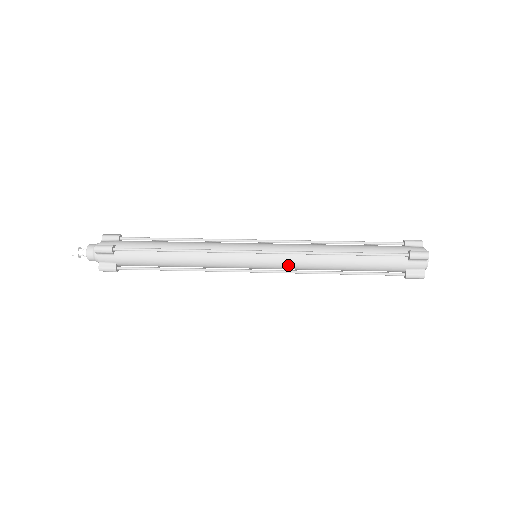
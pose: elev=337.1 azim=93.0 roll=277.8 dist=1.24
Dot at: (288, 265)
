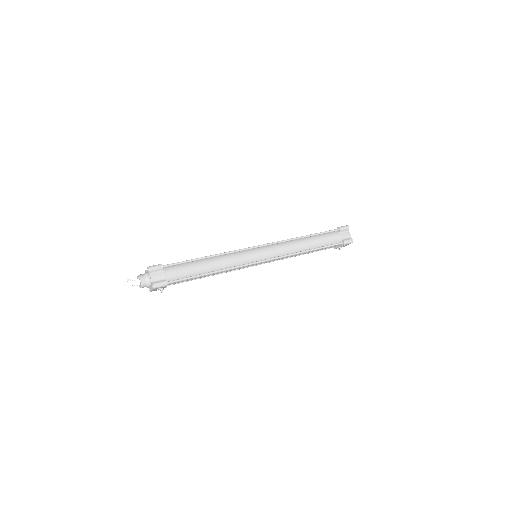
Dot at: (279, 251)
